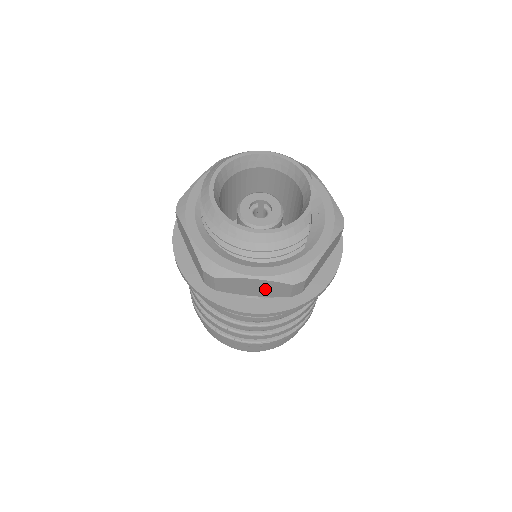
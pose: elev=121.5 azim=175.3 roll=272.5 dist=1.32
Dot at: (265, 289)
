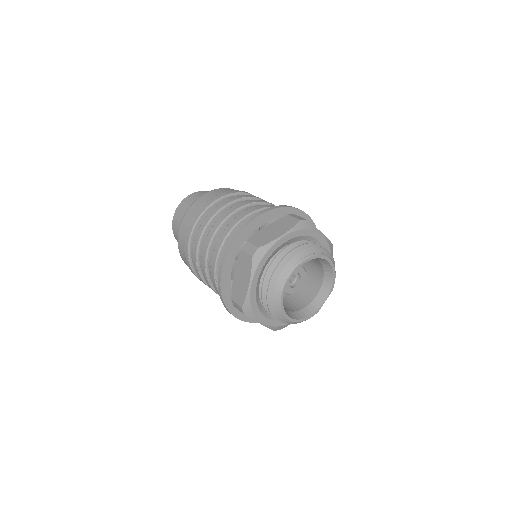
Dot at: occluded
